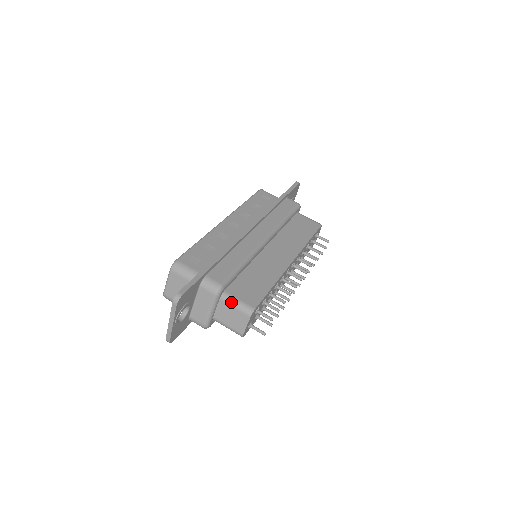
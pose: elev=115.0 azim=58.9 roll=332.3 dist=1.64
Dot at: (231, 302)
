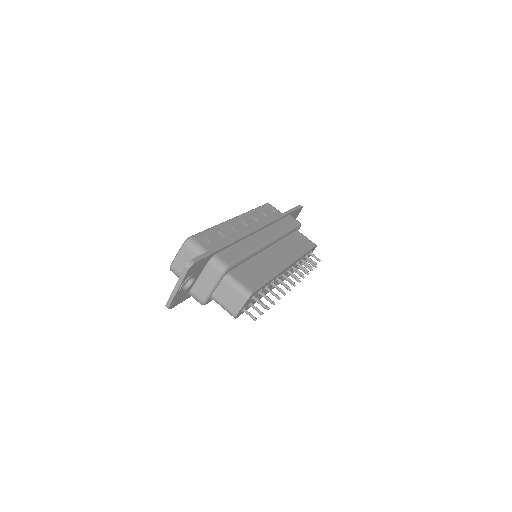
Dot at: (233, 283)
